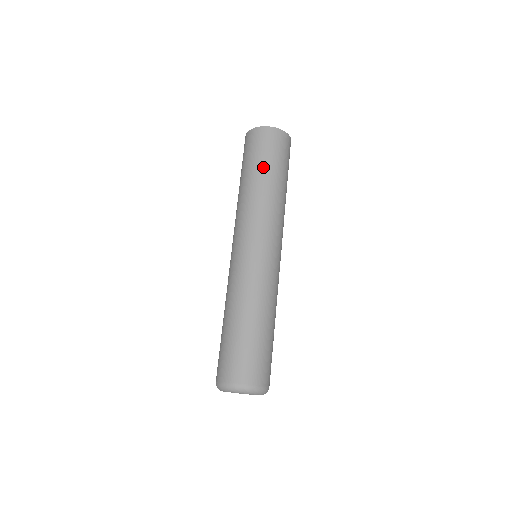
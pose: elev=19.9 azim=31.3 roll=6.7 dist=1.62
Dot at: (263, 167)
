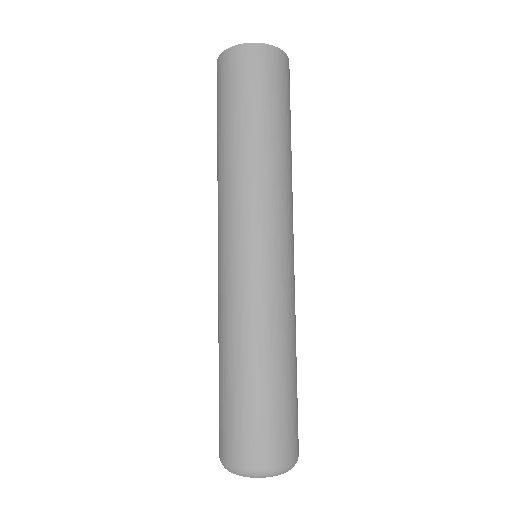
Dot at: (281, 118)
